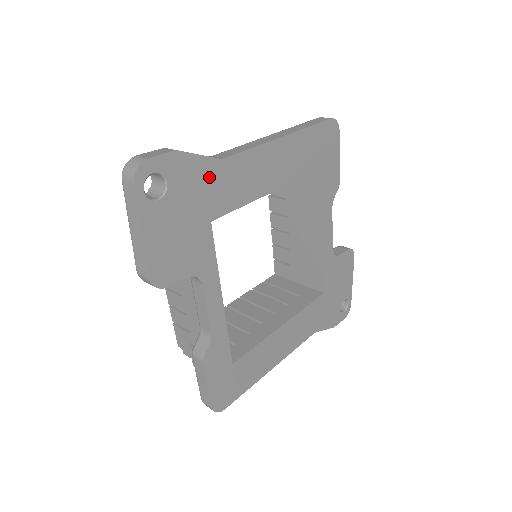
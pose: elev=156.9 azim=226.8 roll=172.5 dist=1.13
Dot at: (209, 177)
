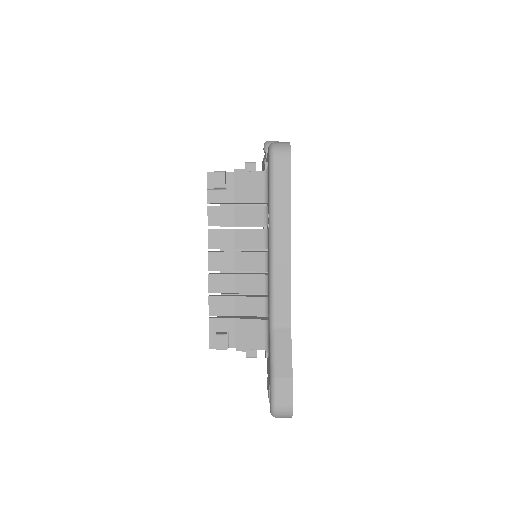
Dot at: occluded
